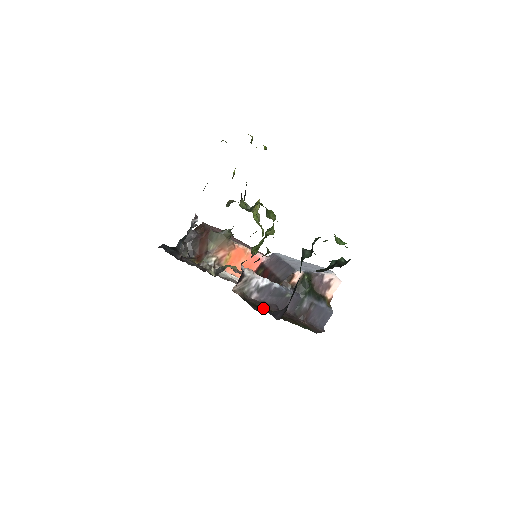
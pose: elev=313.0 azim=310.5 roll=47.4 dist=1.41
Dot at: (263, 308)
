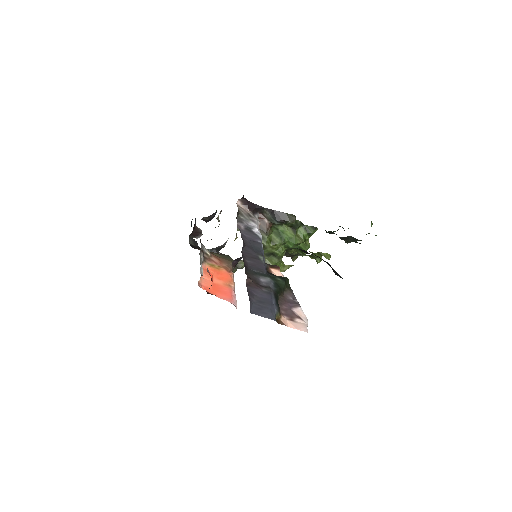
Dot at: occluded
